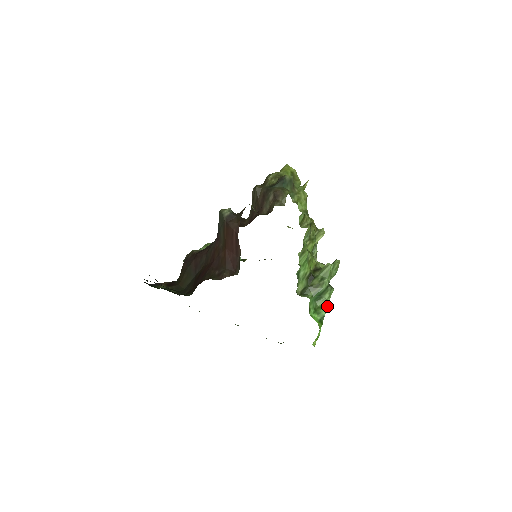
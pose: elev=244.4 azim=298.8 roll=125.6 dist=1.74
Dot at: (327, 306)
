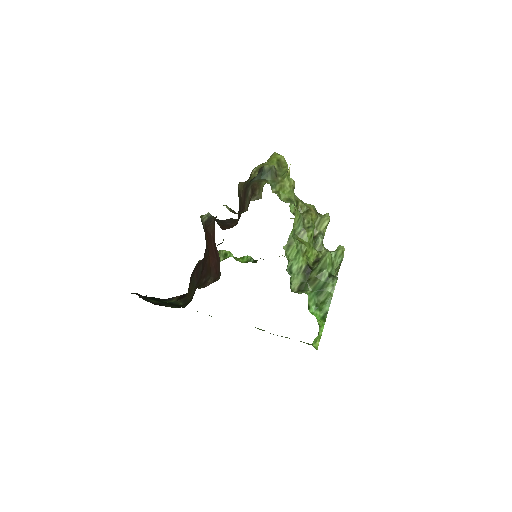
Dot at: (330, 300)
